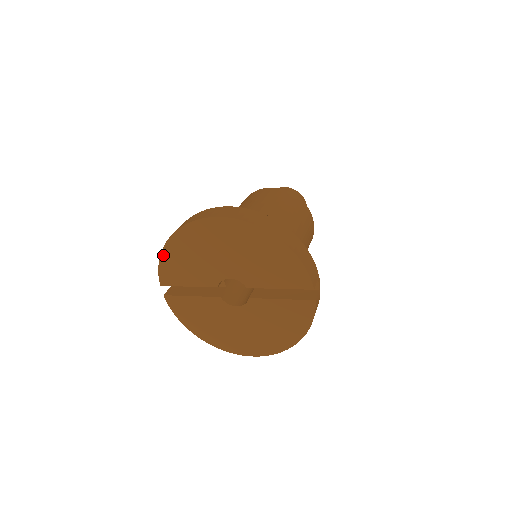
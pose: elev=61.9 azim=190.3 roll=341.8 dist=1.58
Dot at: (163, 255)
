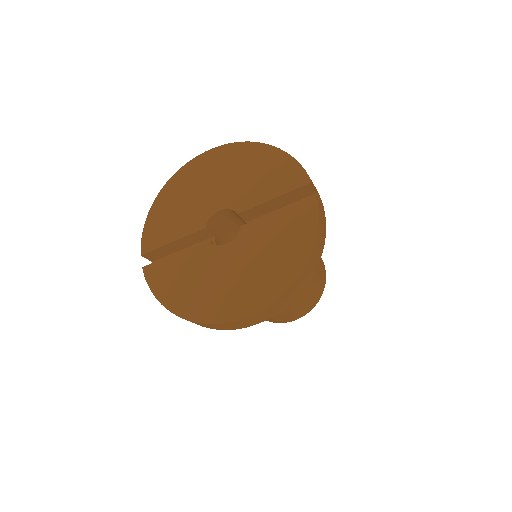
Dot at: (150, 215)
